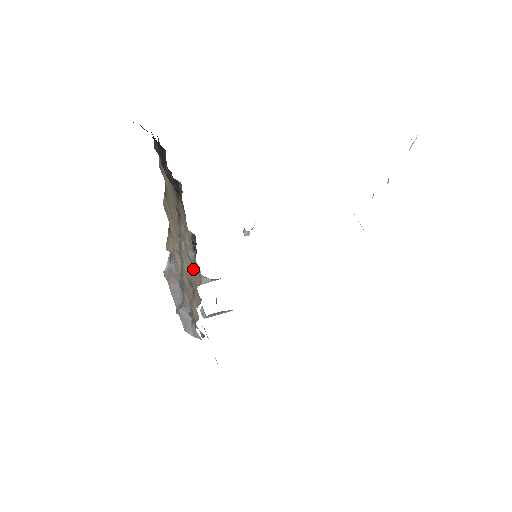
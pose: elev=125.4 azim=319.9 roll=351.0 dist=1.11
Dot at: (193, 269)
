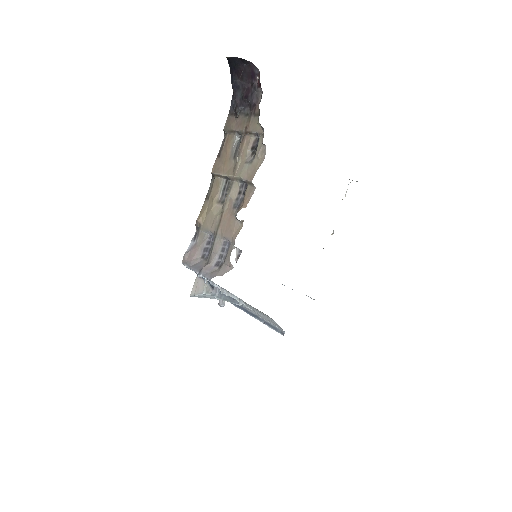
Dot at: (252, 164)
